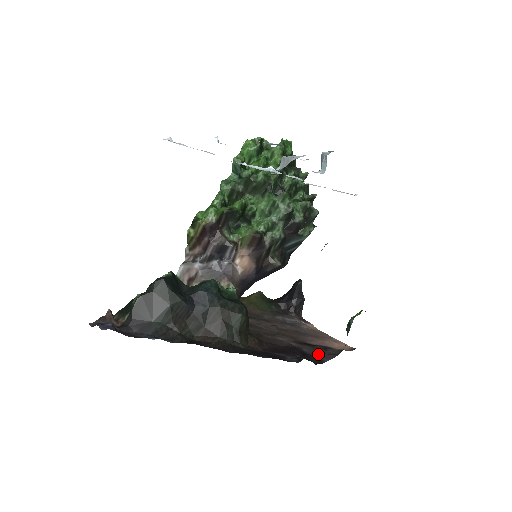
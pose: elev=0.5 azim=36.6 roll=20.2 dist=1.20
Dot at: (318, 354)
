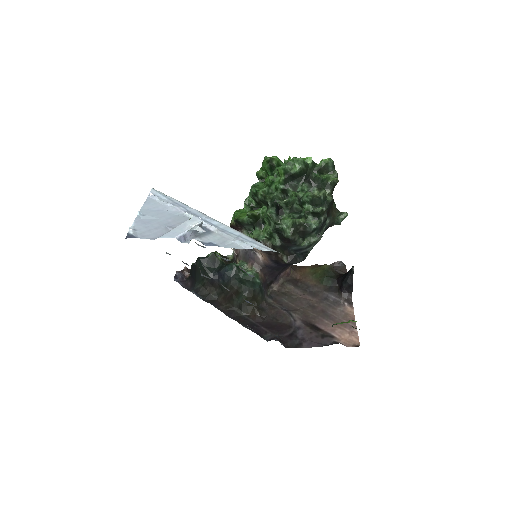
Dot at: (307, 339)
